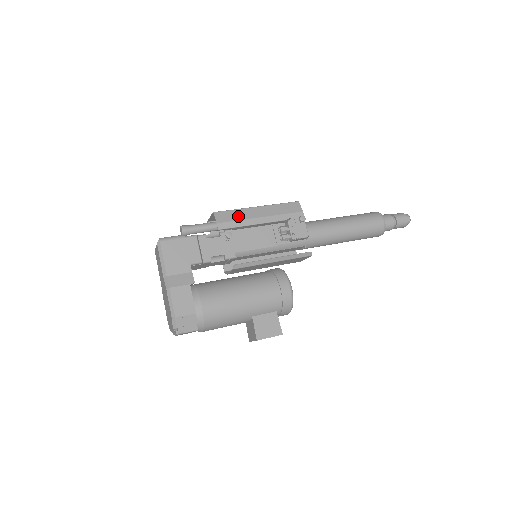
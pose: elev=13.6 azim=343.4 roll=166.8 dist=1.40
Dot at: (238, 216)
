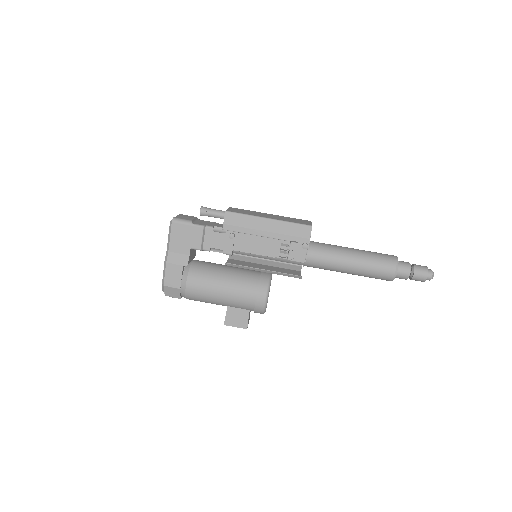
Dot at: (245, 223)
